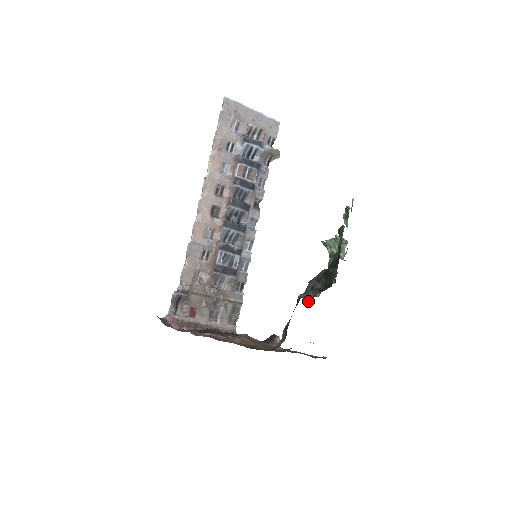
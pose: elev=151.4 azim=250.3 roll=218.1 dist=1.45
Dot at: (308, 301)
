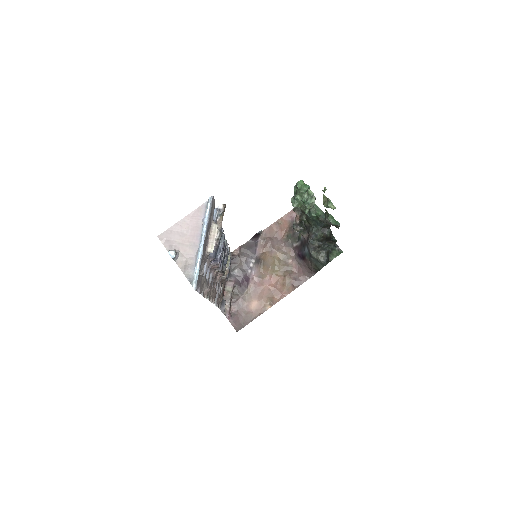
Dot at: occluded
